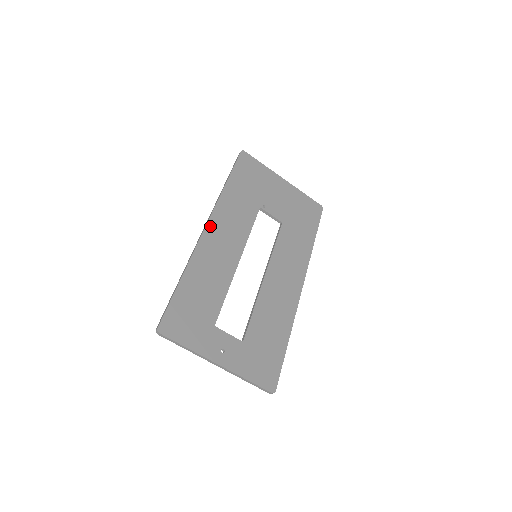
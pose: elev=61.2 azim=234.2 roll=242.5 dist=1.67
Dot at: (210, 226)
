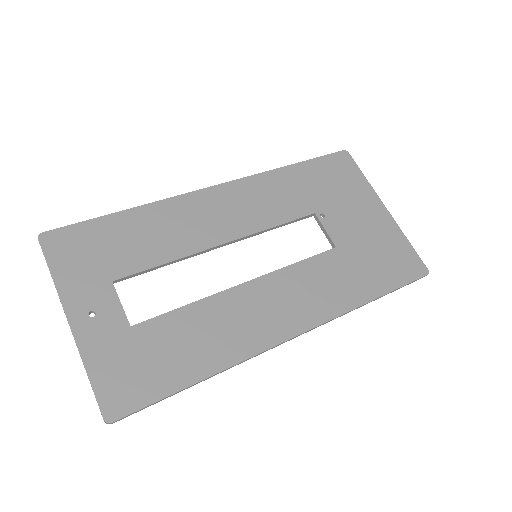
Dot at: (220, 189)
